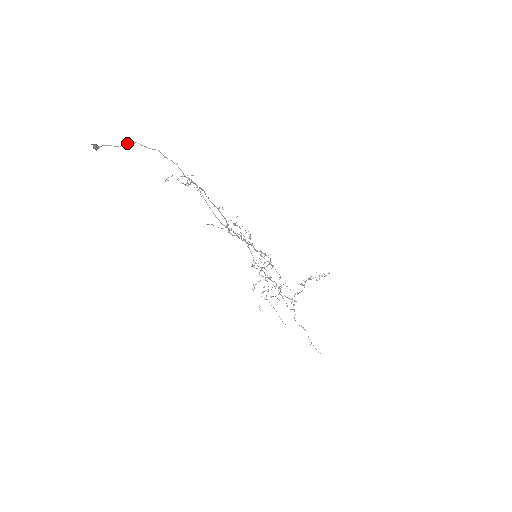
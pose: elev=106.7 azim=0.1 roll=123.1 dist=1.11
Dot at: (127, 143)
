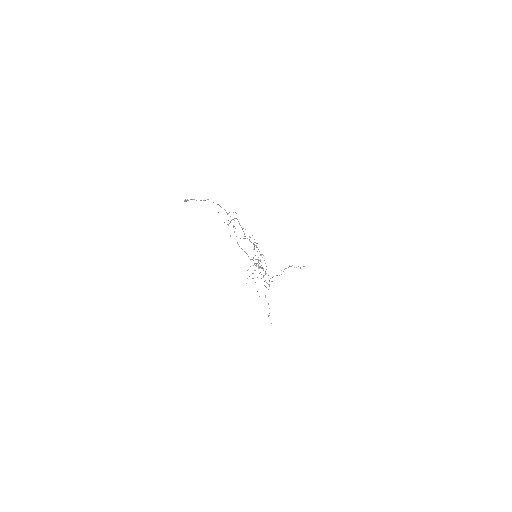
Dot at: (203, 200)
